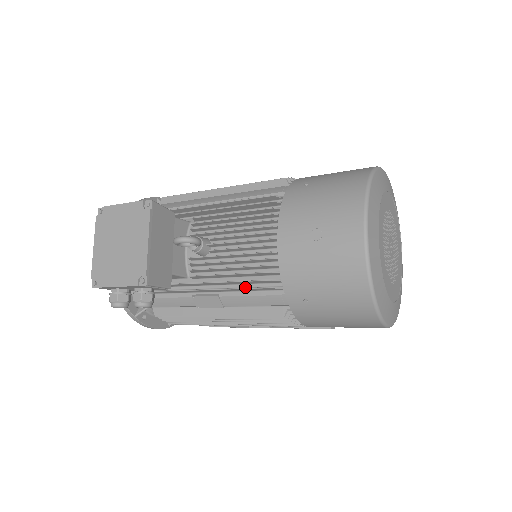
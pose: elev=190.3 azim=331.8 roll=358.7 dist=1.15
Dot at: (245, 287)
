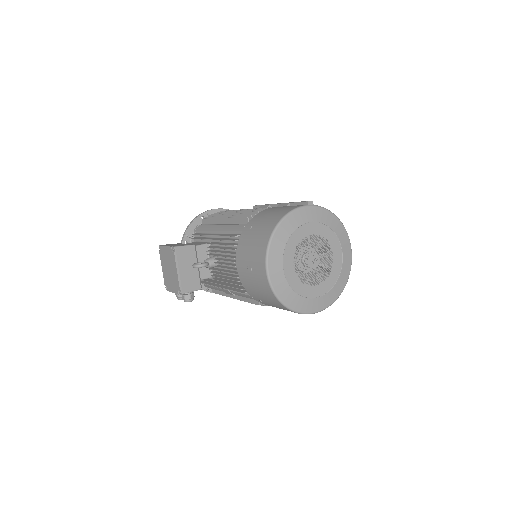
Dot at: occluded
